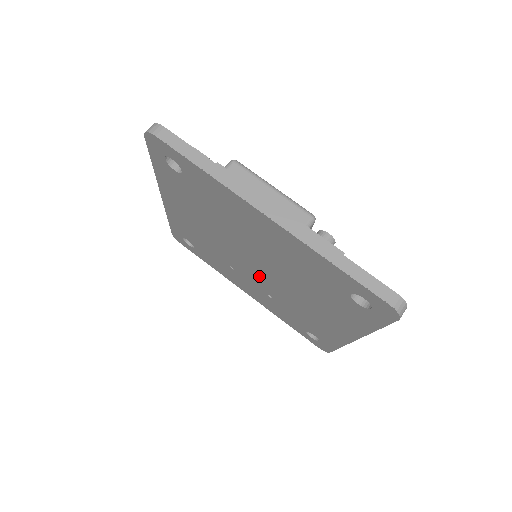
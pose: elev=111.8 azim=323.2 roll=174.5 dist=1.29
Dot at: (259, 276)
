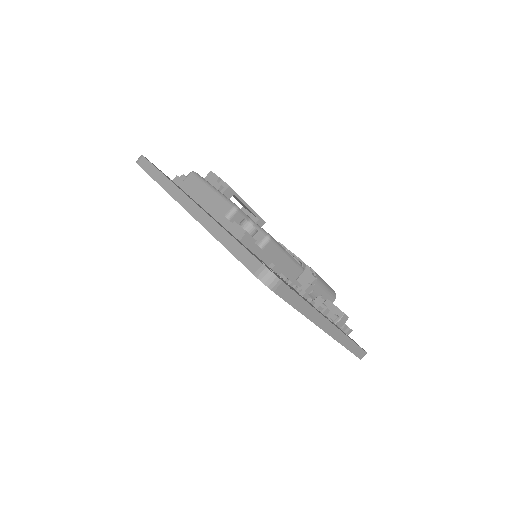
Dot at: occluded
